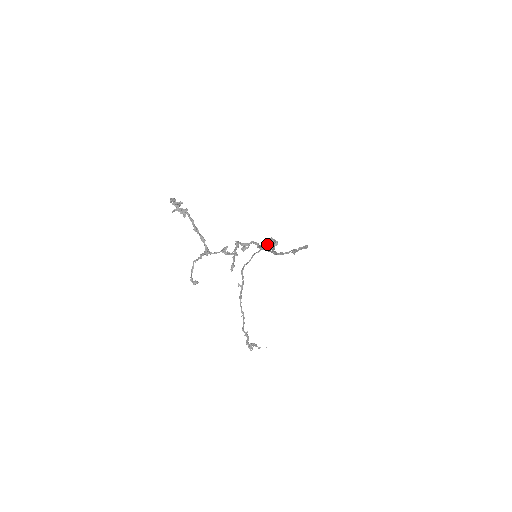
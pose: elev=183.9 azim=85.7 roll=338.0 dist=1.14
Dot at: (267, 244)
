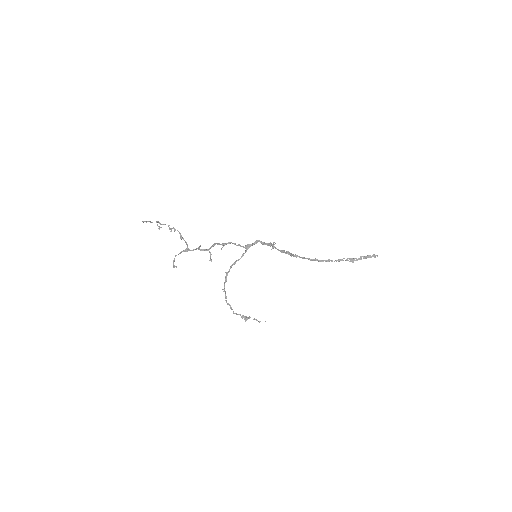
Dot at: (252, 244)
